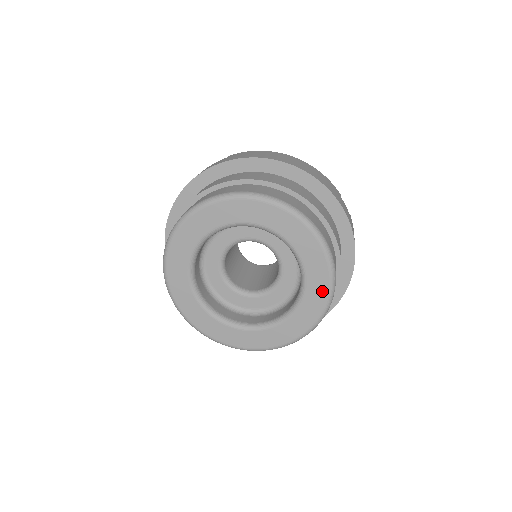
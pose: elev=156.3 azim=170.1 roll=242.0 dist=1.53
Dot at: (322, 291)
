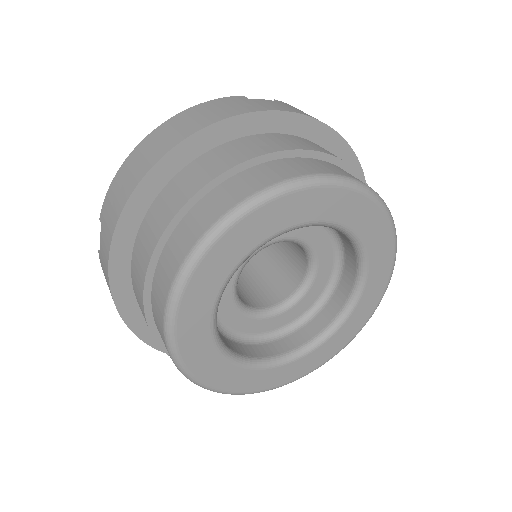
Dot at: (372, 214)
